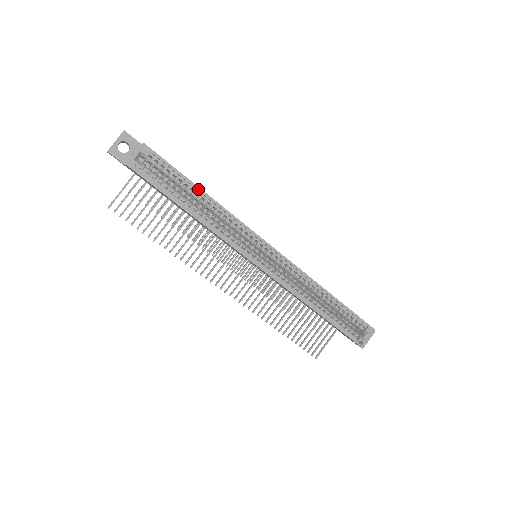
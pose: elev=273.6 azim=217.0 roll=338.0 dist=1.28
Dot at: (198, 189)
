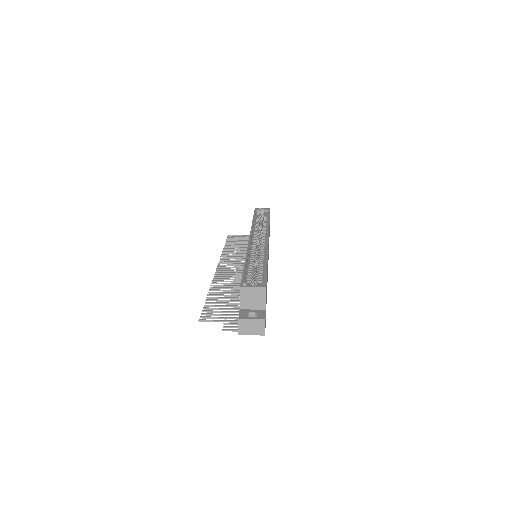
Dot at: (269, 219)
